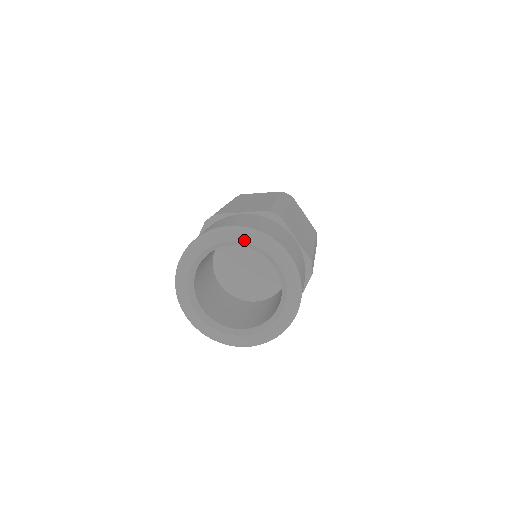
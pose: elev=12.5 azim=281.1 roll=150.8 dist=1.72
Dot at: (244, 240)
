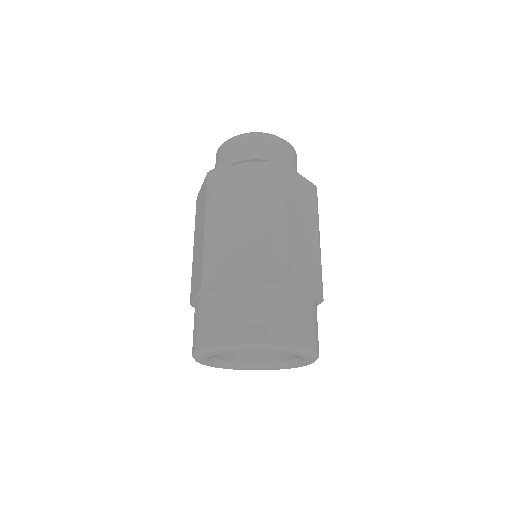
Dot at: occluded
